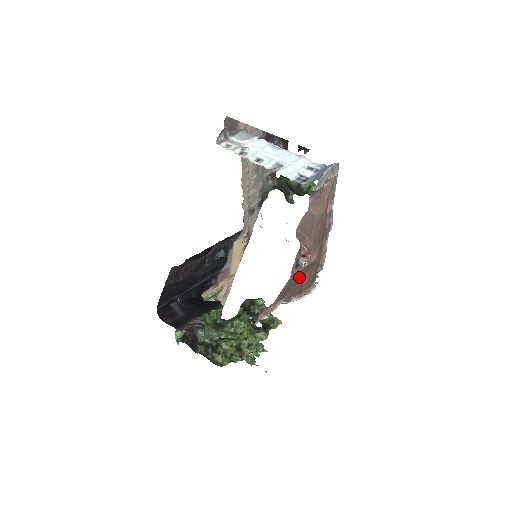
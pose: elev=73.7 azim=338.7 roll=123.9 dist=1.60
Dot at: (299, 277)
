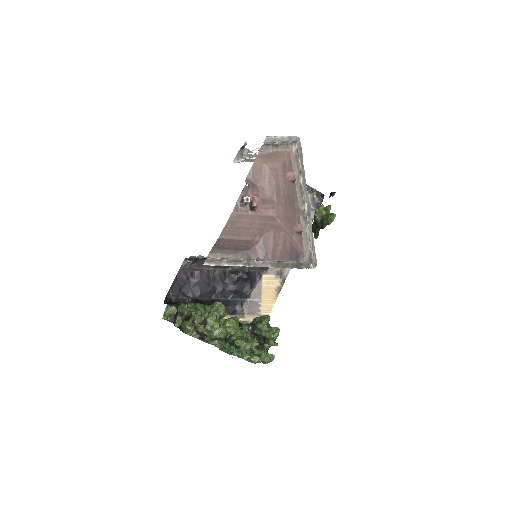
Dot at: (255, 229)
